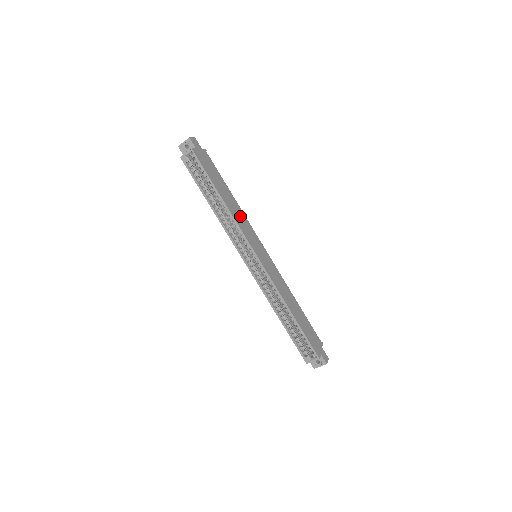
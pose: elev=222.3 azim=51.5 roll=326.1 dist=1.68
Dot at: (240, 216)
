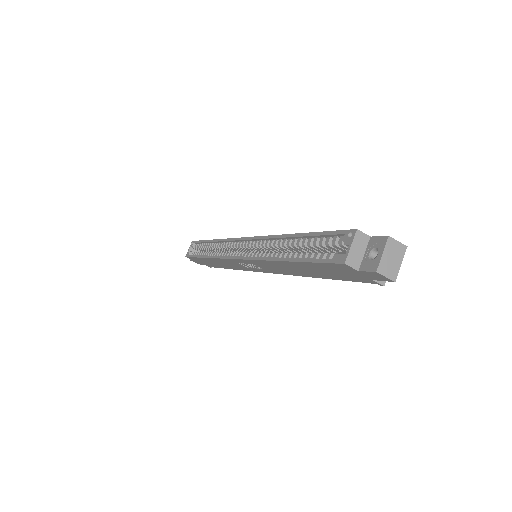
Dot at: occluded
